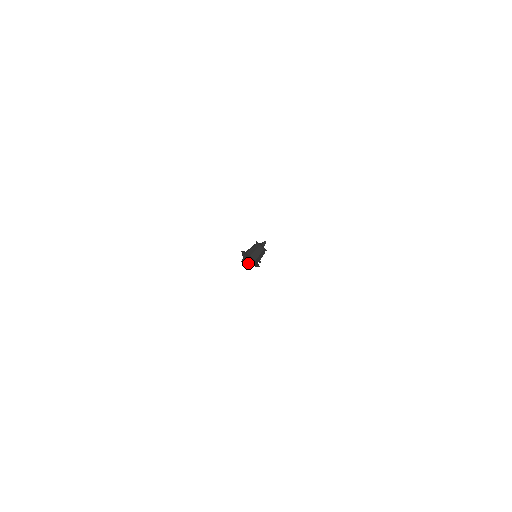
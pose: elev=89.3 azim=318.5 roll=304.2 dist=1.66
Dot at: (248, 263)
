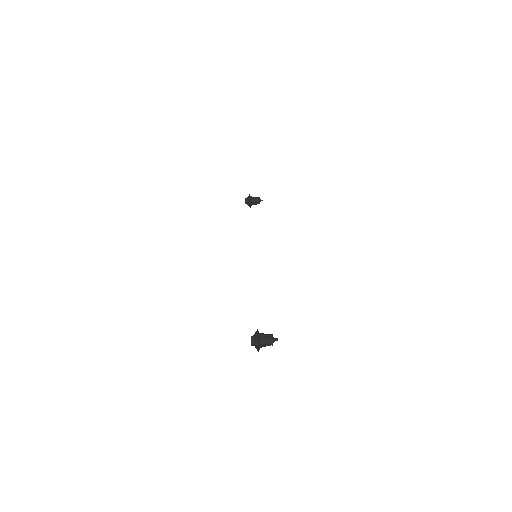
Dot at: (254, 345)
